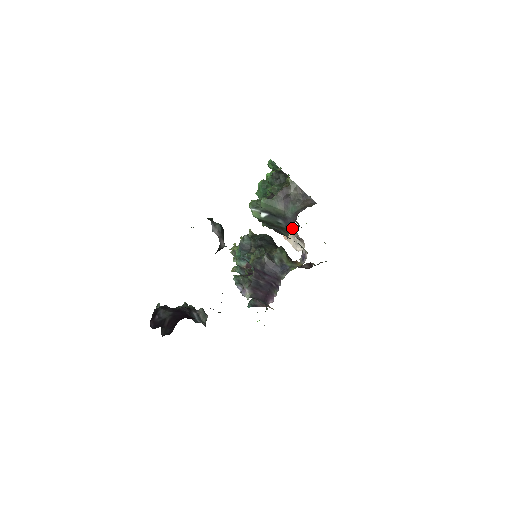
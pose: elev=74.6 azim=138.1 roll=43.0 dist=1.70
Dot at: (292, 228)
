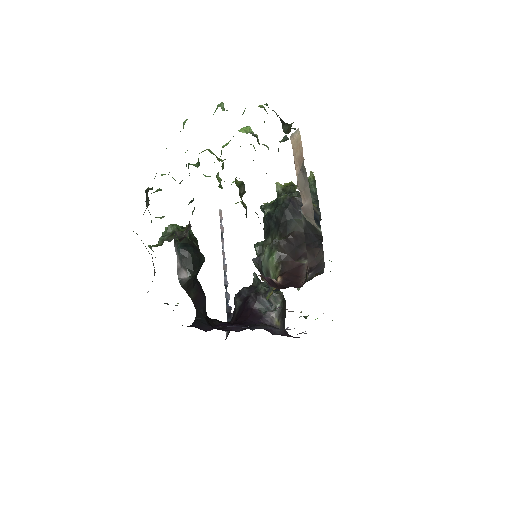
Dot at: (304, 183)
